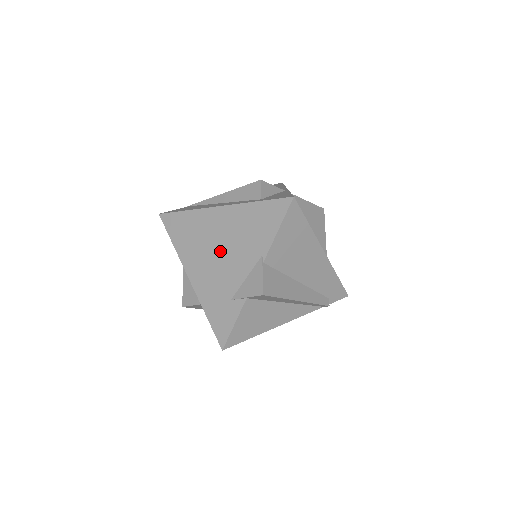
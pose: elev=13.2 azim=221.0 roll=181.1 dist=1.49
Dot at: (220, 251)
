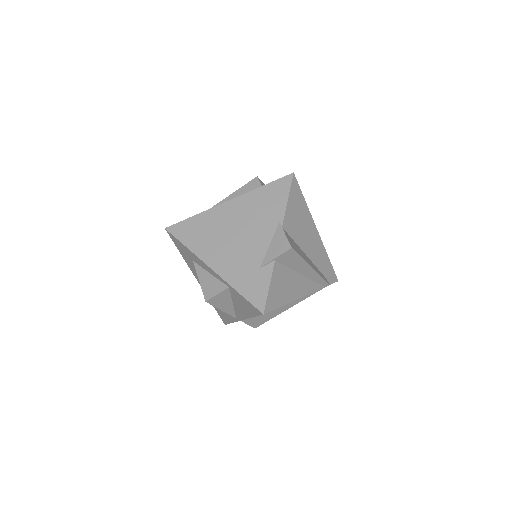
Dot at: (237, 234)
